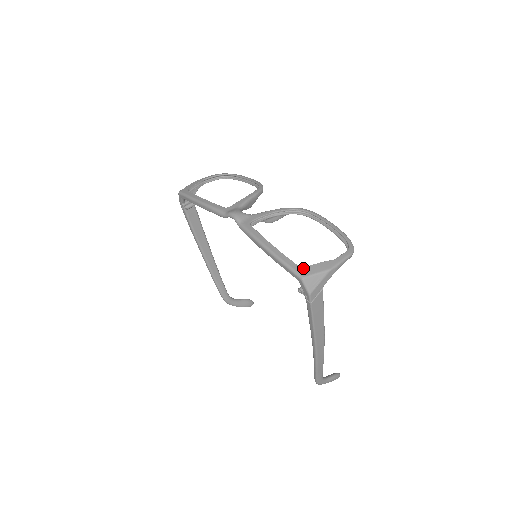
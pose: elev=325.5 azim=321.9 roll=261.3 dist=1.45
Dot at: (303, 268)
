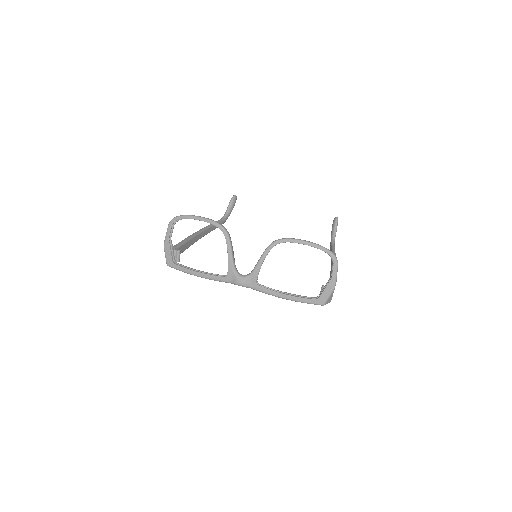
Dot at: (319, 299)
